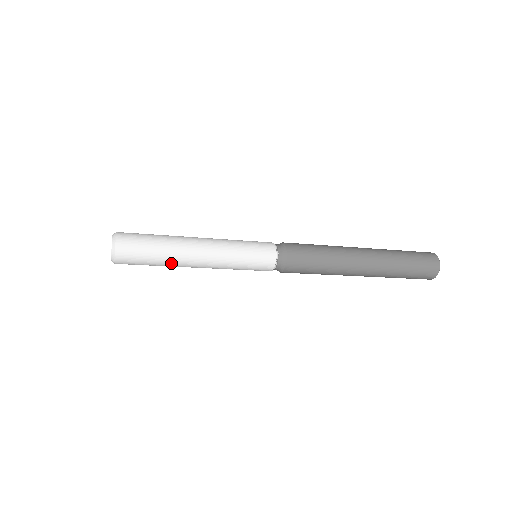
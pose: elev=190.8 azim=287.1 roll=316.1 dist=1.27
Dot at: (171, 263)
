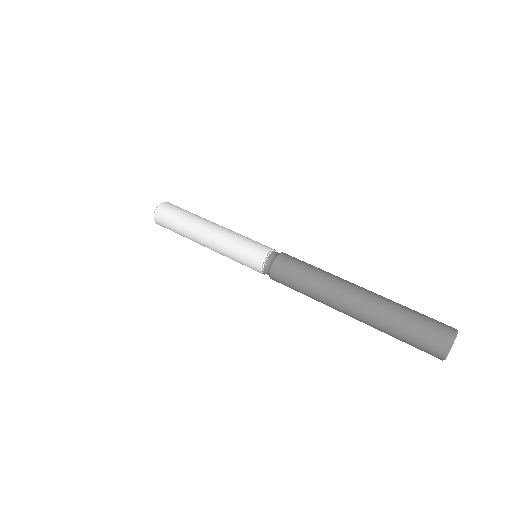
Dot at: occluded
